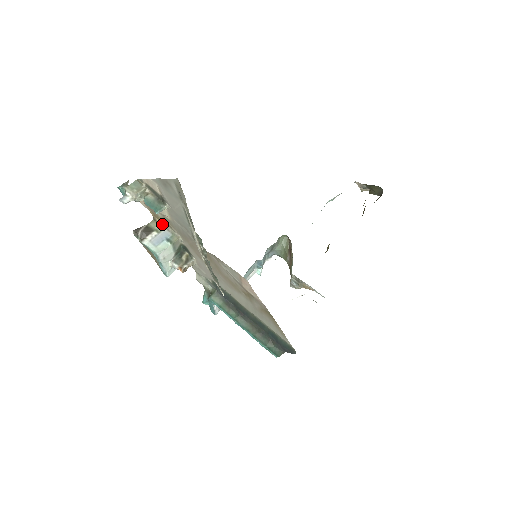
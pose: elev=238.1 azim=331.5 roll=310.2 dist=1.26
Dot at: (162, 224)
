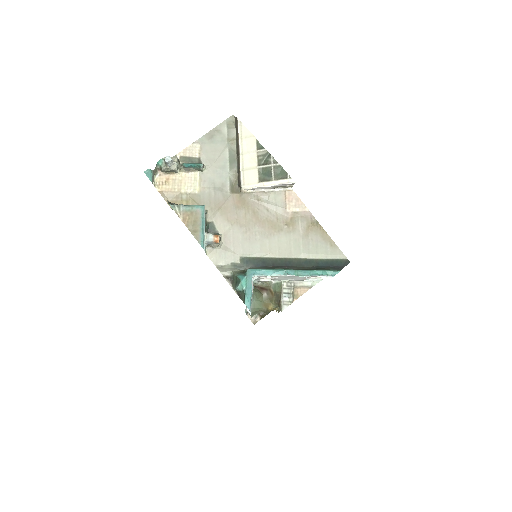
Dot at: occluded
